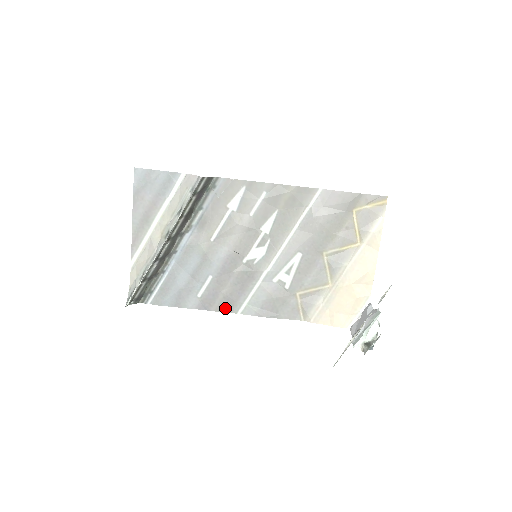
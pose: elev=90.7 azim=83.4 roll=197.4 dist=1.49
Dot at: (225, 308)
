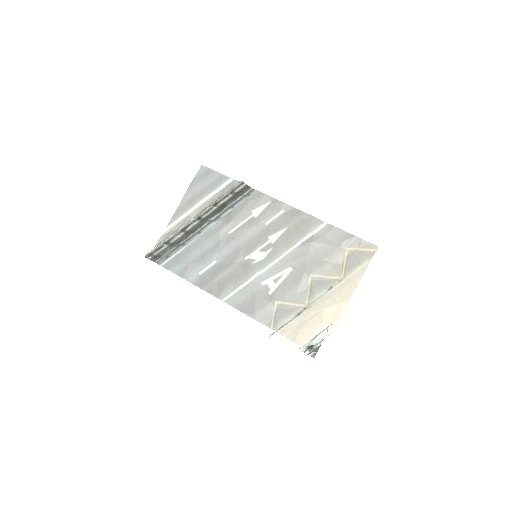
Dot at: (214, 292)
